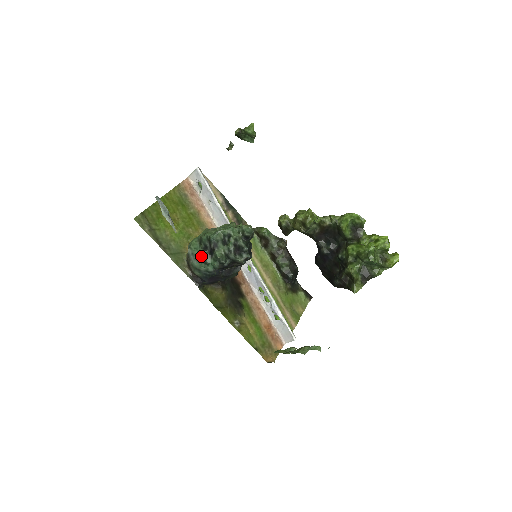
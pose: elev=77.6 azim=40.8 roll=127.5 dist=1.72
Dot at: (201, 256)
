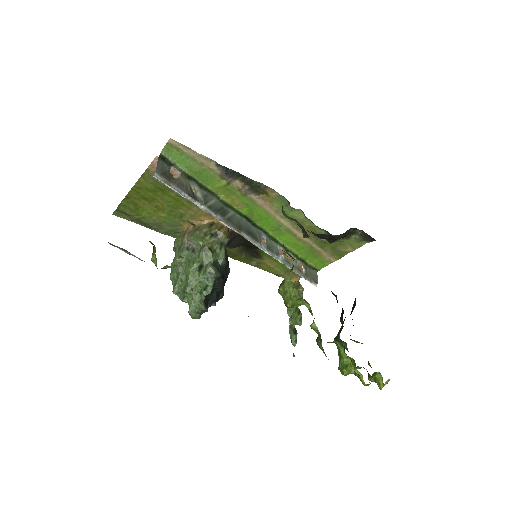
Dot at: occluded
